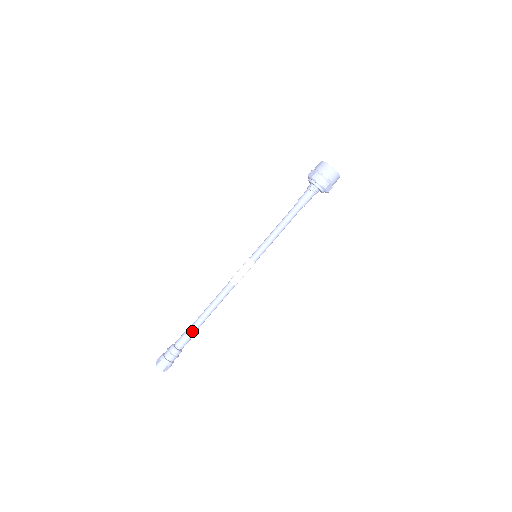
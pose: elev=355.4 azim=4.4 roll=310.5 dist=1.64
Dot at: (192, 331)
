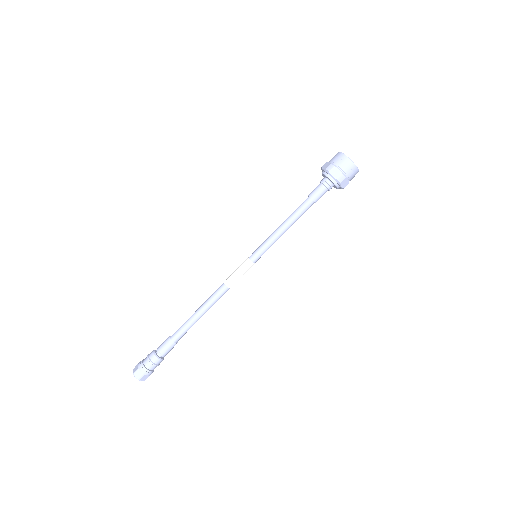
Dot at: (177, 337)
